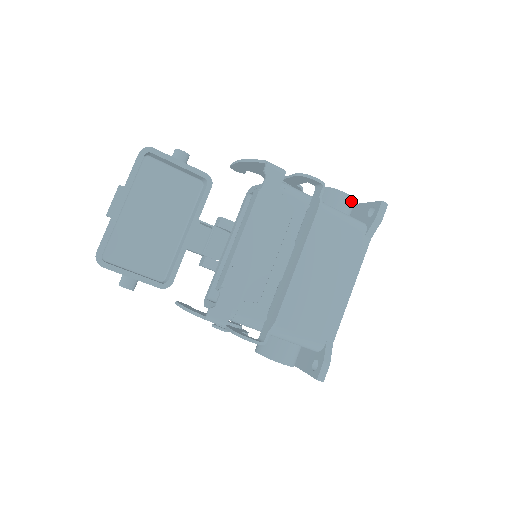
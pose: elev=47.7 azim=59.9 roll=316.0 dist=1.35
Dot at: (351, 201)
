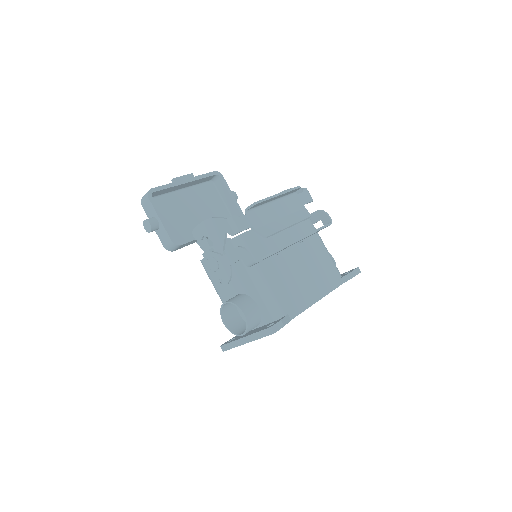
Dot at: occluded
